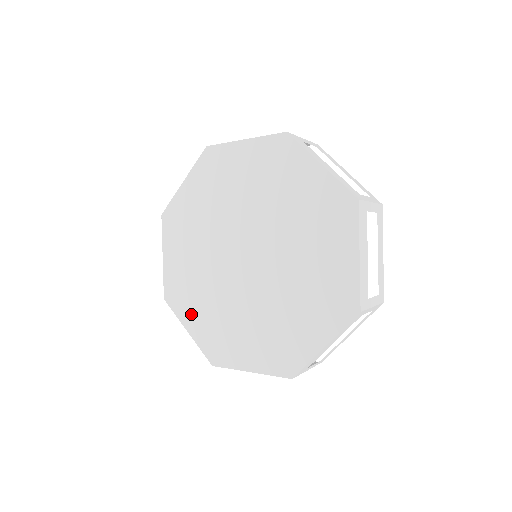
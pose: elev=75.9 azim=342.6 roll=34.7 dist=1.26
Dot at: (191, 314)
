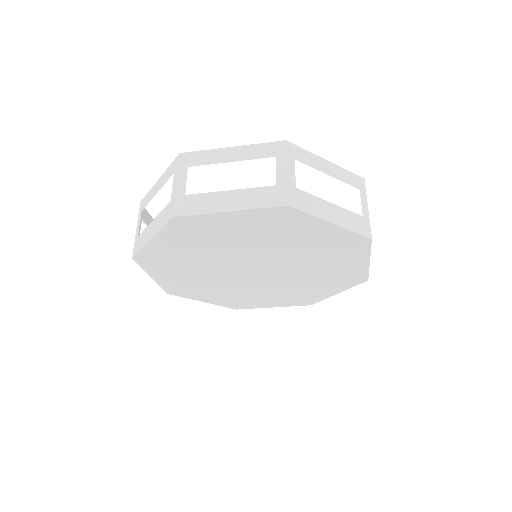
Dot at: (263, 303)
